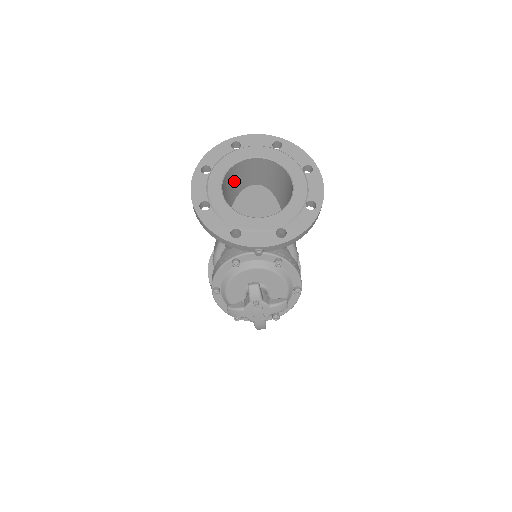
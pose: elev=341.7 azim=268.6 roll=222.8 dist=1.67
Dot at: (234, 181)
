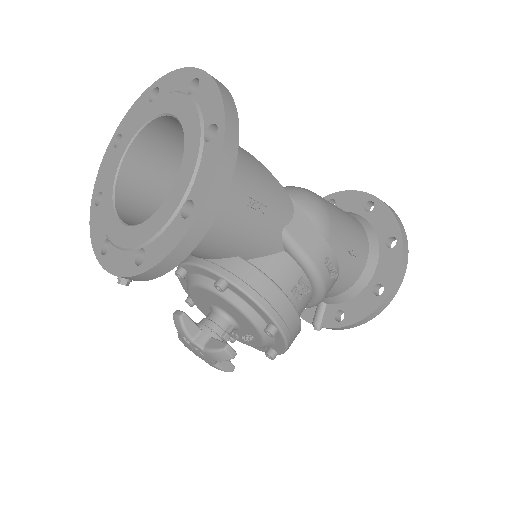
Dot at: (174, 150)
